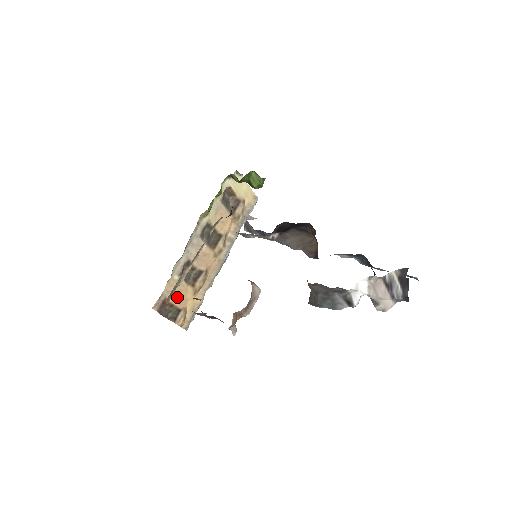
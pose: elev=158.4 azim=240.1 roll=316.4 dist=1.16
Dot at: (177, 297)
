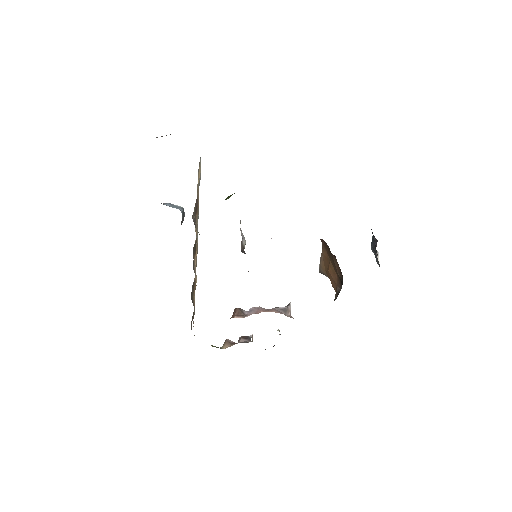
Dot at: occluded
